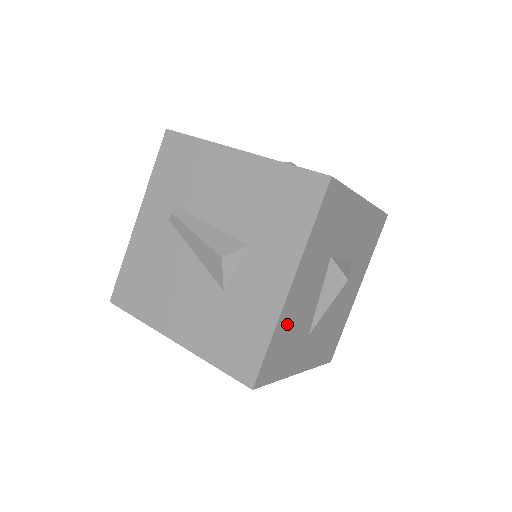
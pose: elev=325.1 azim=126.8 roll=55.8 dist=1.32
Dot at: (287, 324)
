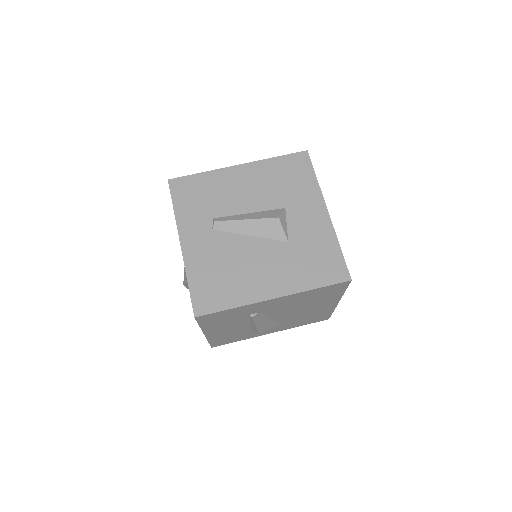
Dot at: occluded
